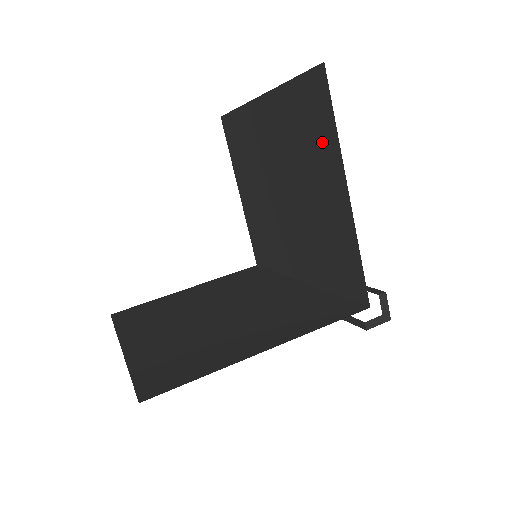
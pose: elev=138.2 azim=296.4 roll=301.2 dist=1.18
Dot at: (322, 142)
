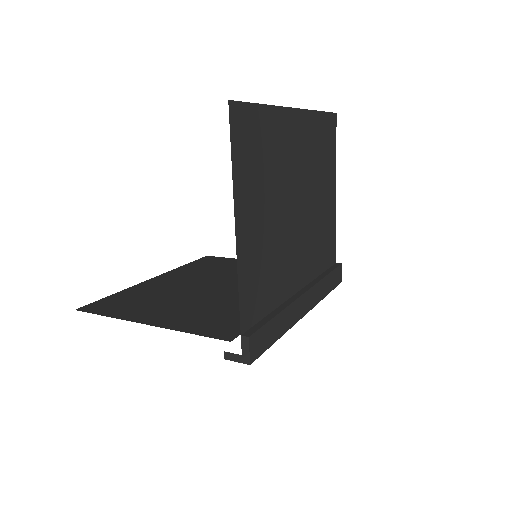
Dot at: occluded
